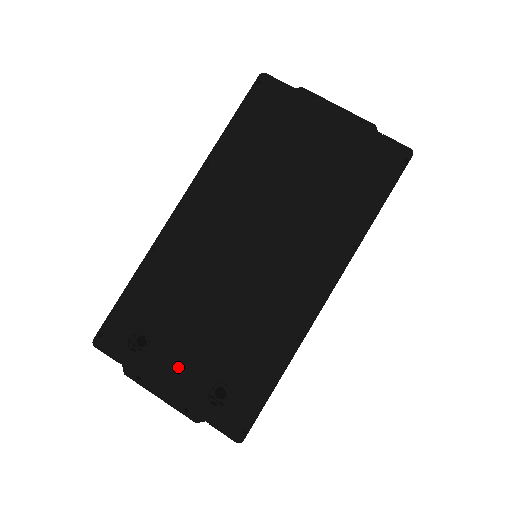
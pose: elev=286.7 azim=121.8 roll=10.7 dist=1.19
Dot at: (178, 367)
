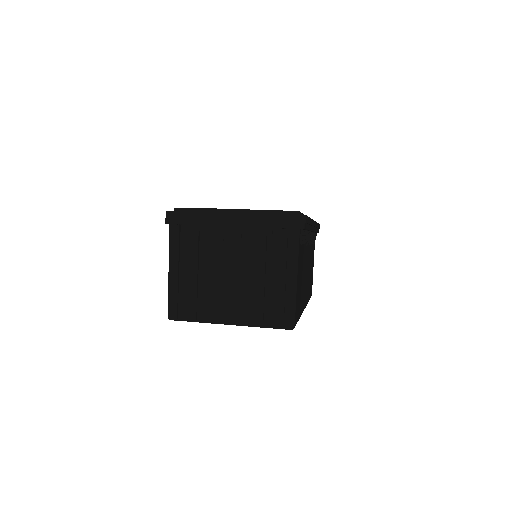
Dot at: occluded
